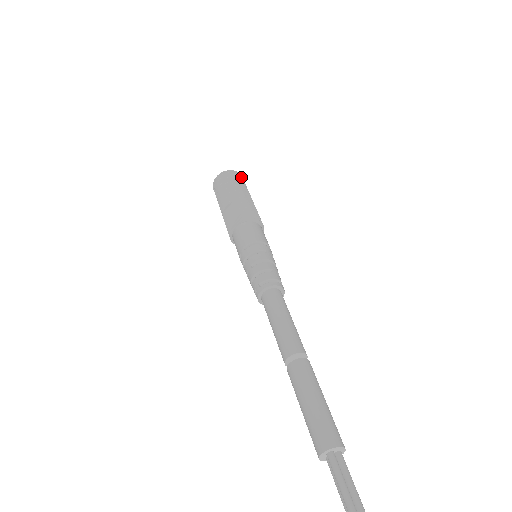
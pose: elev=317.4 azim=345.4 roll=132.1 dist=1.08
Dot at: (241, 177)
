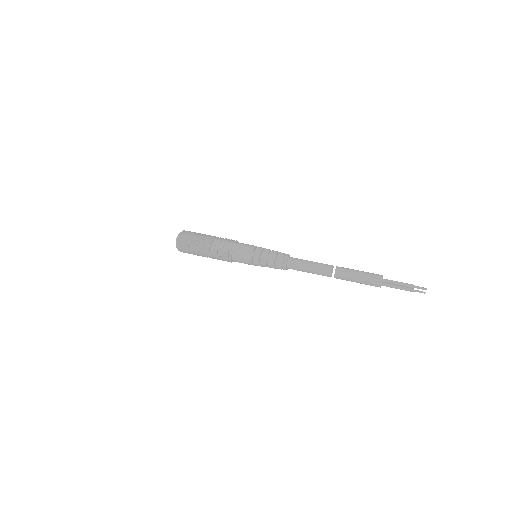
Dot at: occluded
